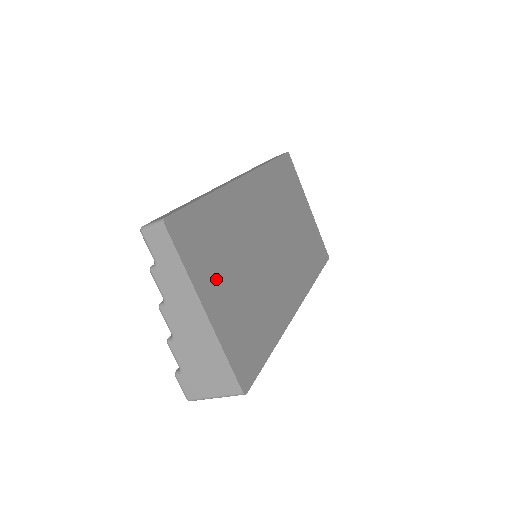
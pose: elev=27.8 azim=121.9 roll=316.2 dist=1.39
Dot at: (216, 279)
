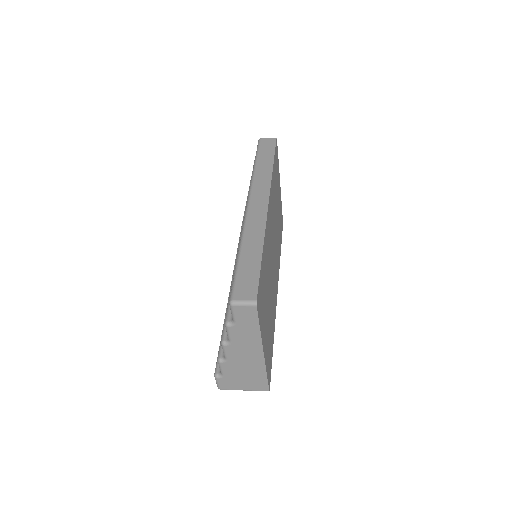
Dot at: (265, 320)
